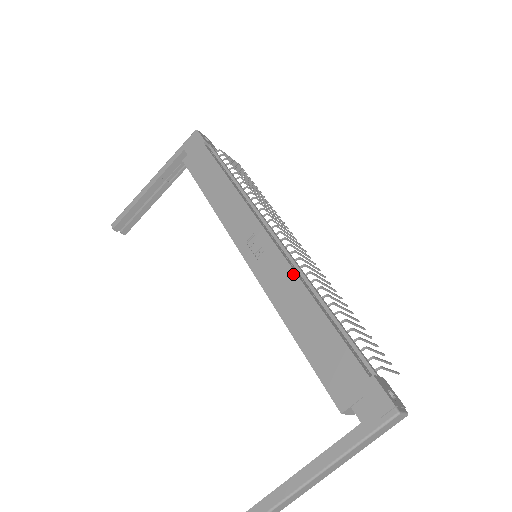
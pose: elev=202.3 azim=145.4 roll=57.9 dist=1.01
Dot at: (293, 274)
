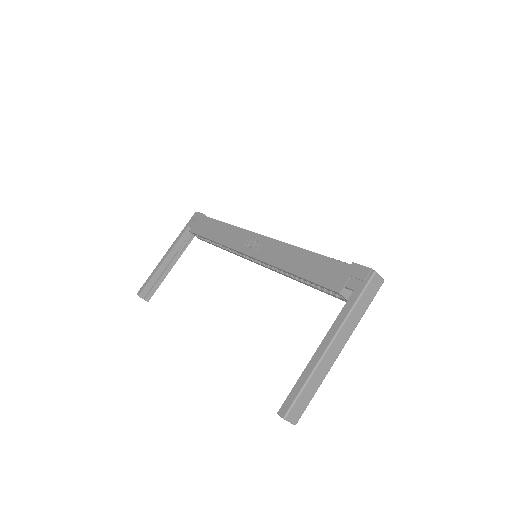
Dot at: (284, 244)
